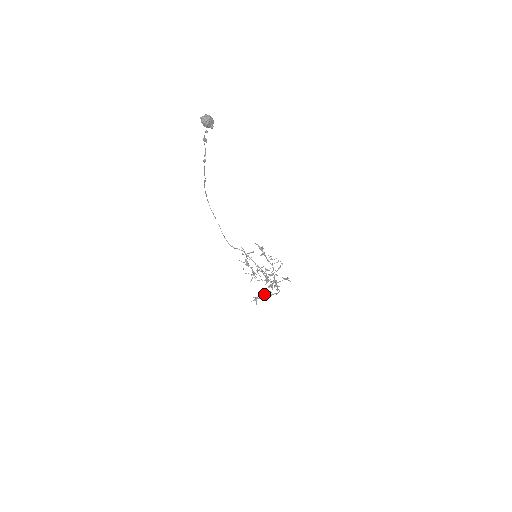
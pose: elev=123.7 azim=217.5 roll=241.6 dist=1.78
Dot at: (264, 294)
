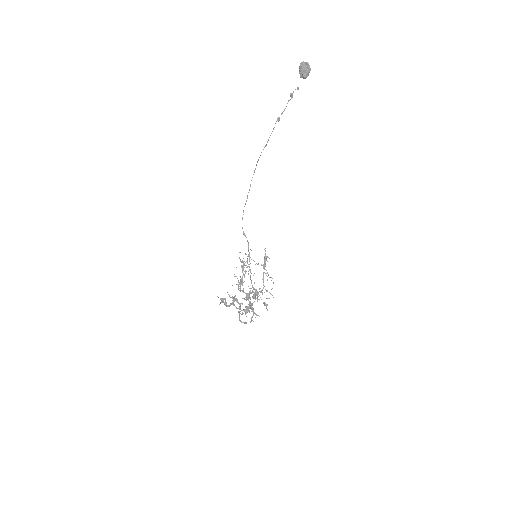
Dot at: occluded
